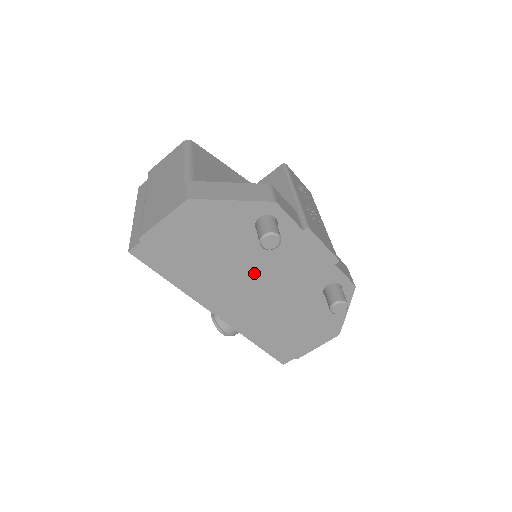
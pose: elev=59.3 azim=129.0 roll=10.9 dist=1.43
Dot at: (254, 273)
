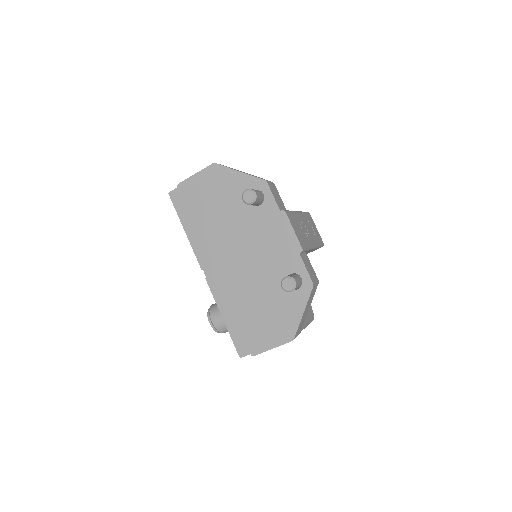
Dot at: (239, 240)
